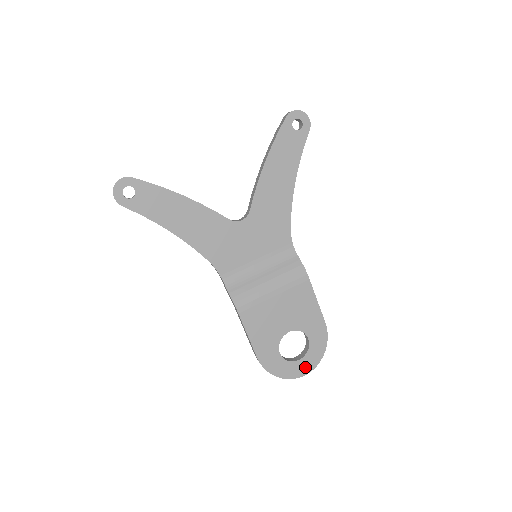
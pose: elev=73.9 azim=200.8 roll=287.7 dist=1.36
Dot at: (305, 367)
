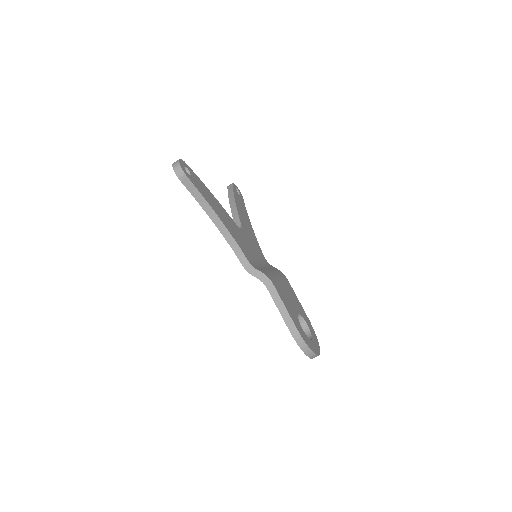
Dot at: (316, 348)
